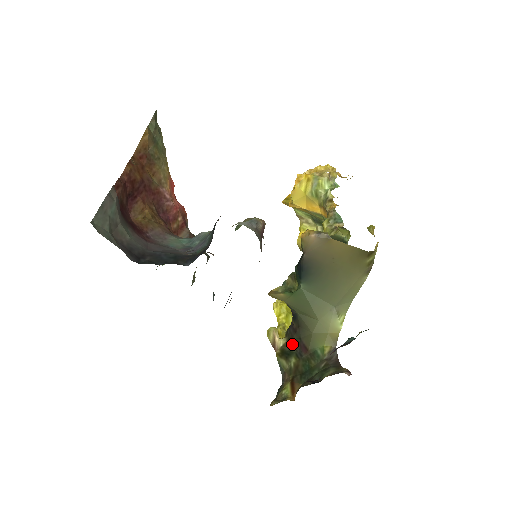
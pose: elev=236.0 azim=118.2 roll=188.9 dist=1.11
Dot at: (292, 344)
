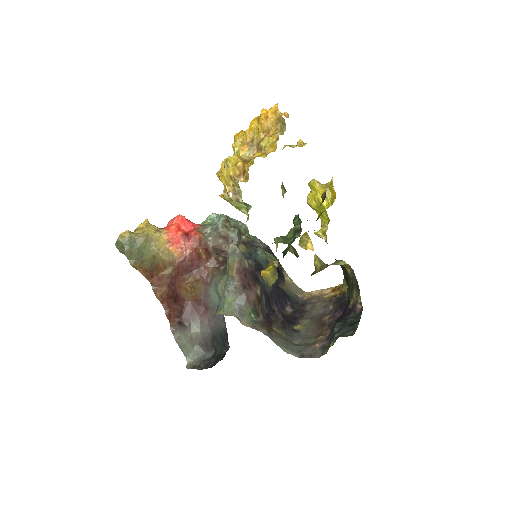
Dot at: occluded
